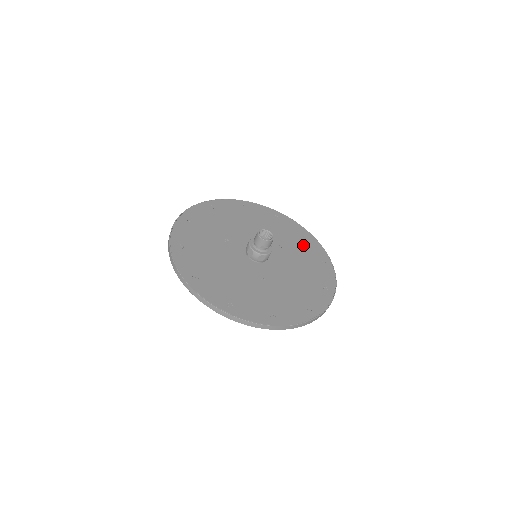
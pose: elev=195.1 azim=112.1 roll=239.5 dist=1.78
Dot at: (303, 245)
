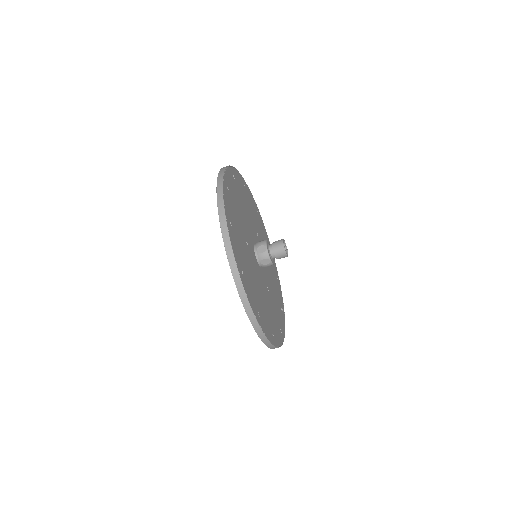
Dot at: (260, 225)
